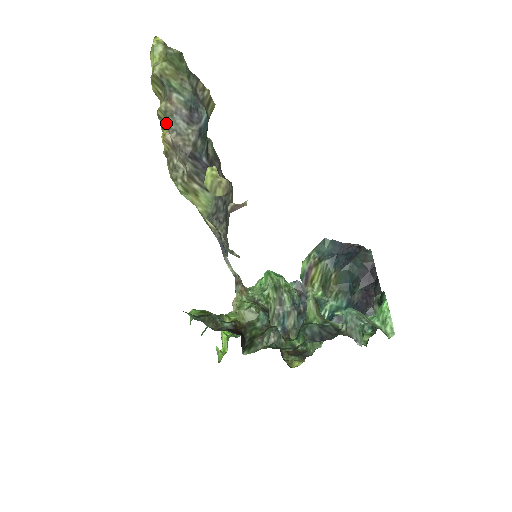
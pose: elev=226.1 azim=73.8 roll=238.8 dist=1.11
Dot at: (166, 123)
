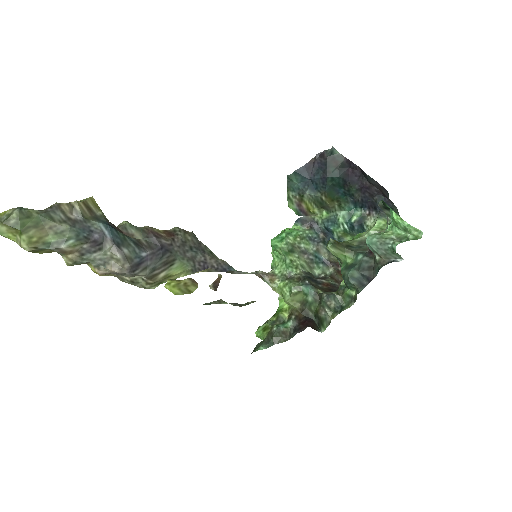
Dot at: occluded
